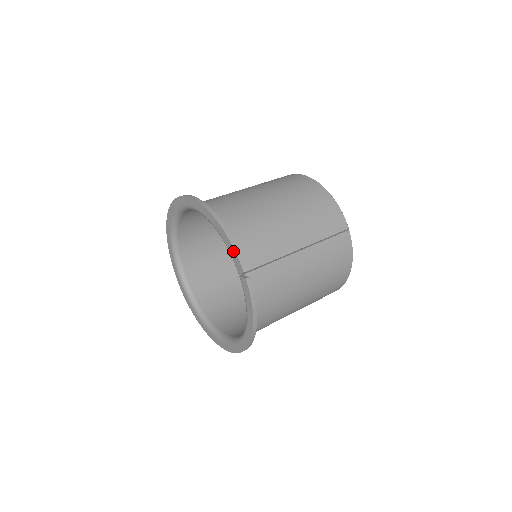
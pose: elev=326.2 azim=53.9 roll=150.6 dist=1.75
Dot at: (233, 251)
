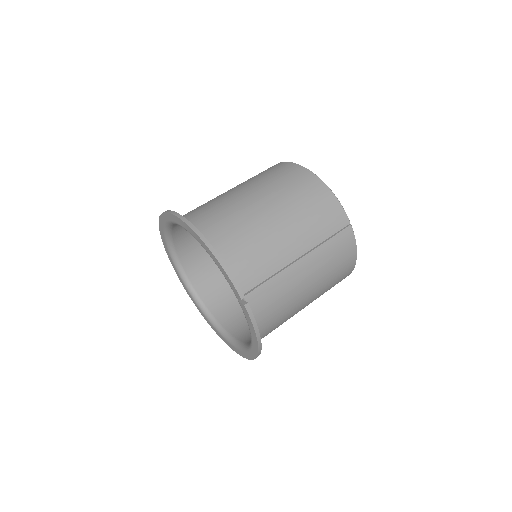
Dot at: (228, 278)
